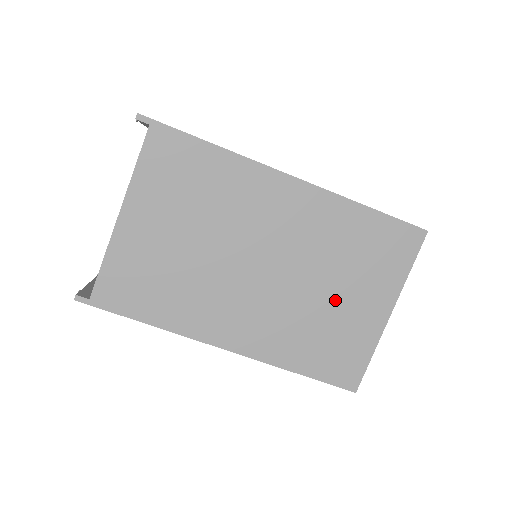
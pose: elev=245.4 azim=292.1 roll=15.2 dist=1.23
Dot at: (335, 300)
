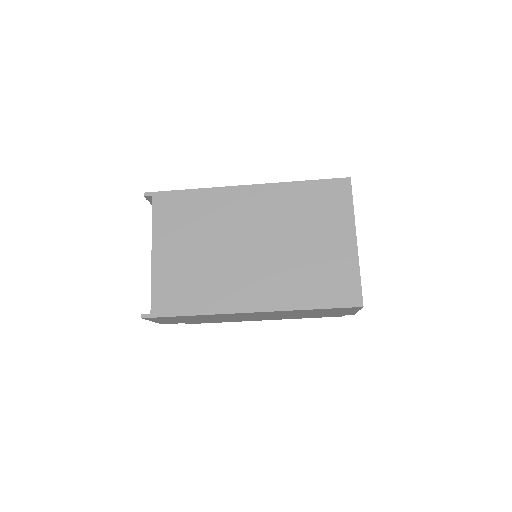
Dot at: (312, 247)
